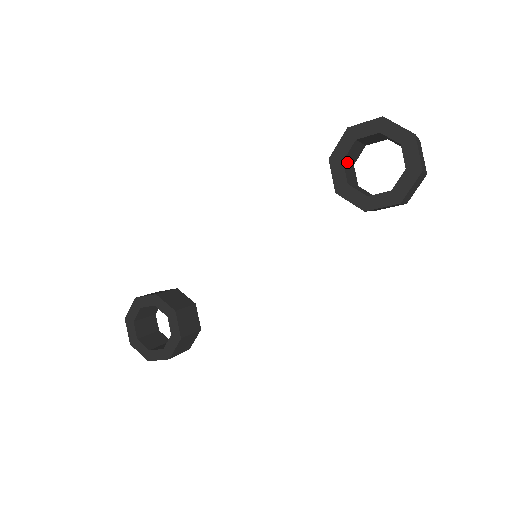
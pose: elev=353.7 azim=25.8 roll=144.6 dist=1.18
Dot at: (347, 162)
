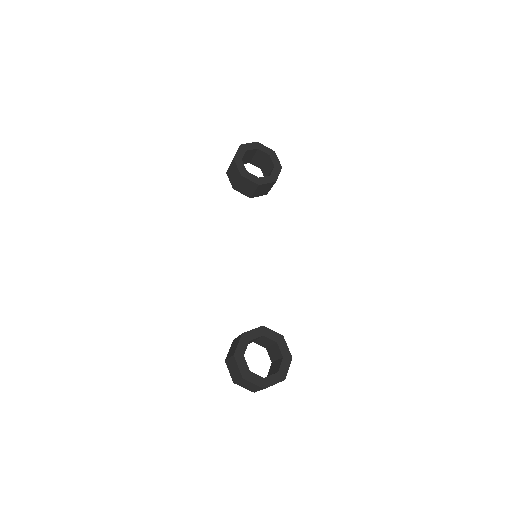
Dot at: occluded
